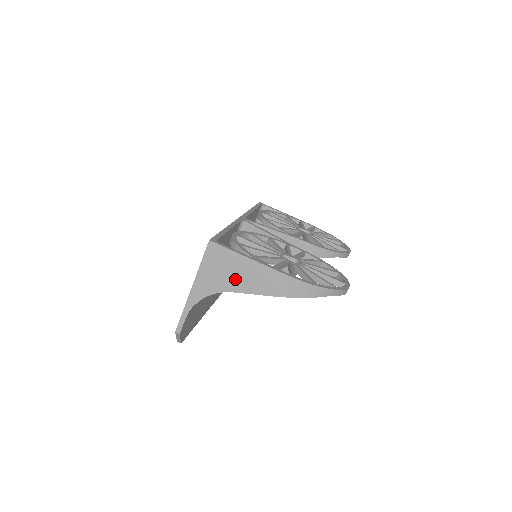
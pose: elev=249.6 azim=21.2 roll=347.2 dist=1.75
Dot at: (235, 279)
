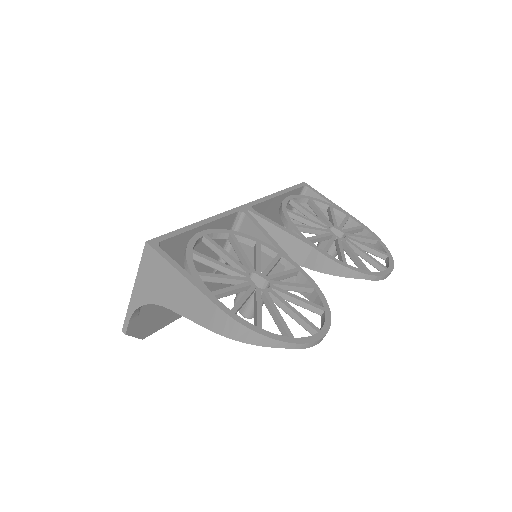
Dot at: (170, 295)
